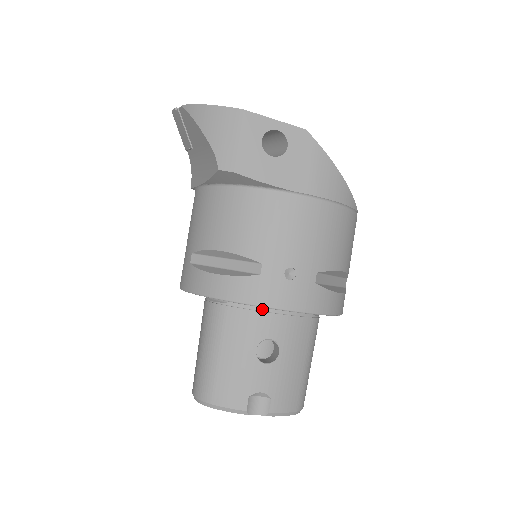
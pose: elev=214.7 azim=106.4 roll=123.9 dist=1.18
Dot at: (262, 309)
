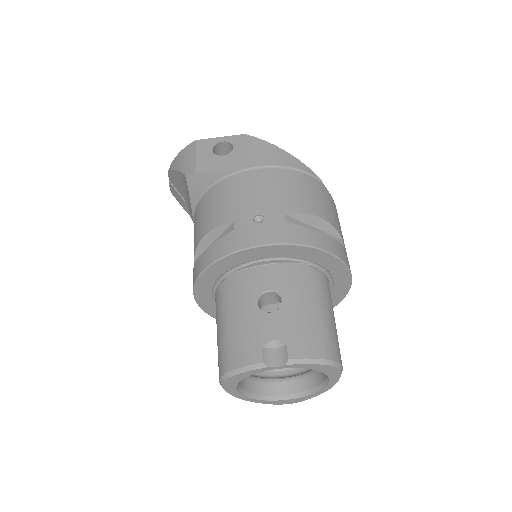
Dot at: (254, 269)
